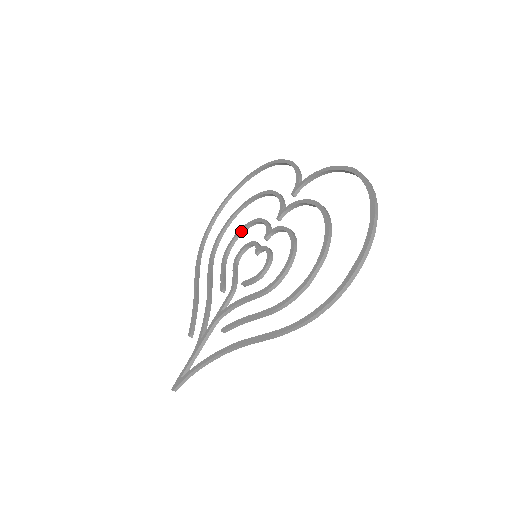
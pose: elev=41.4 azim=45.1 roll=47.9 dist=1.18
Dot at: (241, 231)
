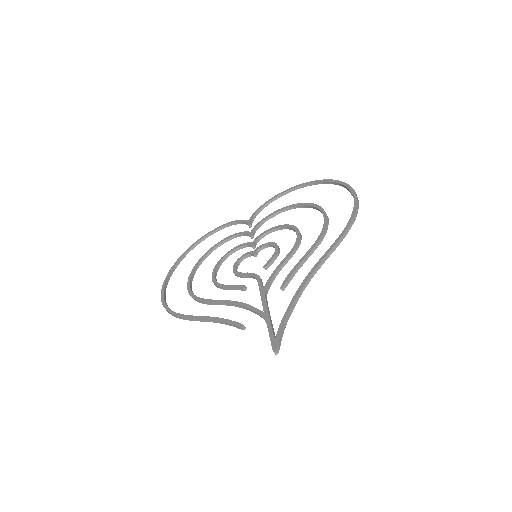
Dot at: (217, 267)
